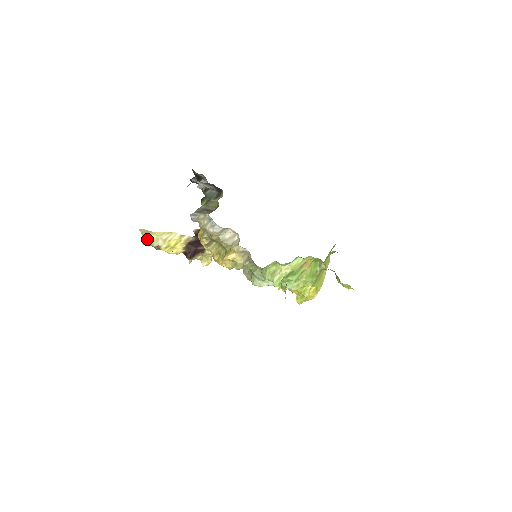
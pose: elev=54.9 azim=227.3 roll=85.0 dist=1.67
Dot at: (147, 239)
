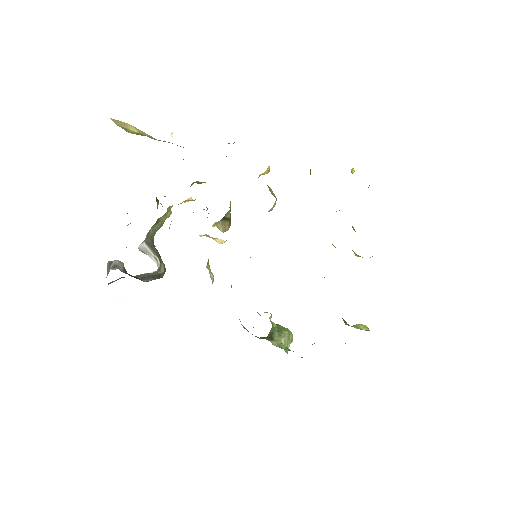
Dot at: (127, 131)
